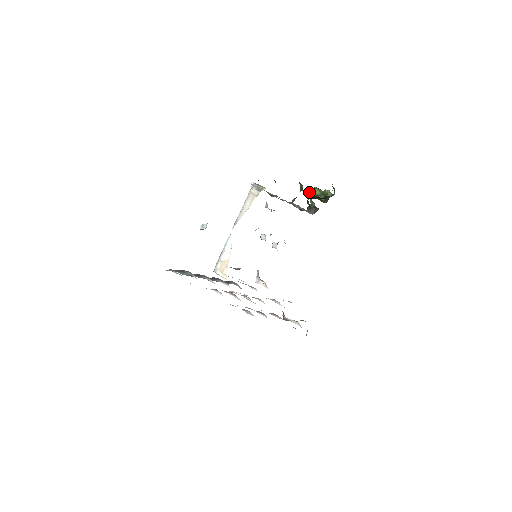
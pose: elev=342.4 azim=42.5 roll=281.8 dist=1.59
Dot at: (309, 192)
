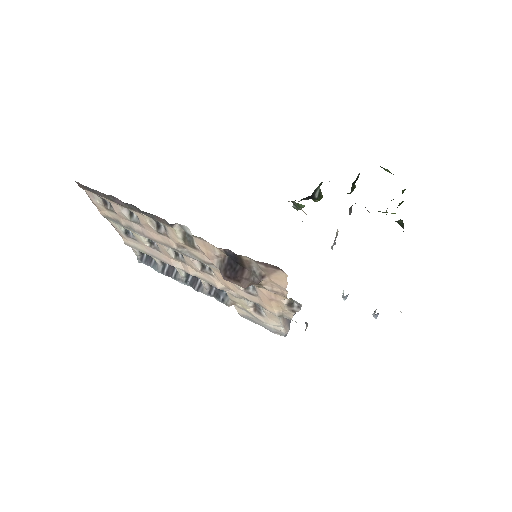
Dot at: (386, 210)
